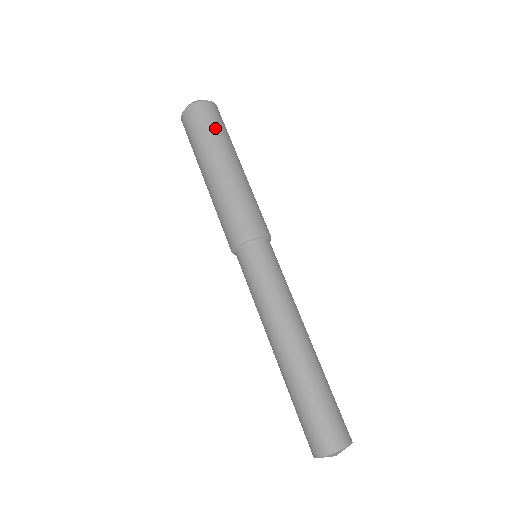
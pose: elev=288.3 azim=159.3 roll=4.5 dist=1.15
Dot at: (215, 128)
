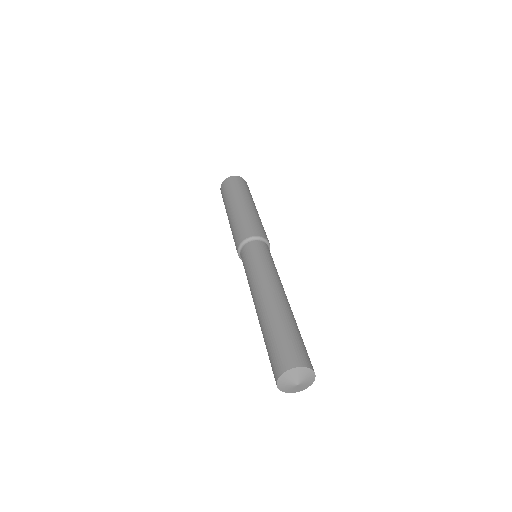
Dot at: (250, 193)
